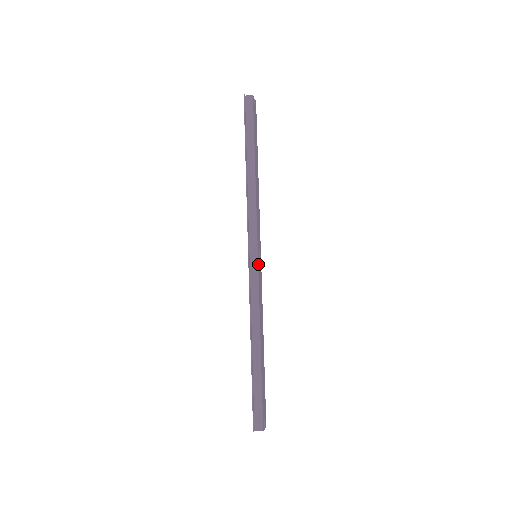
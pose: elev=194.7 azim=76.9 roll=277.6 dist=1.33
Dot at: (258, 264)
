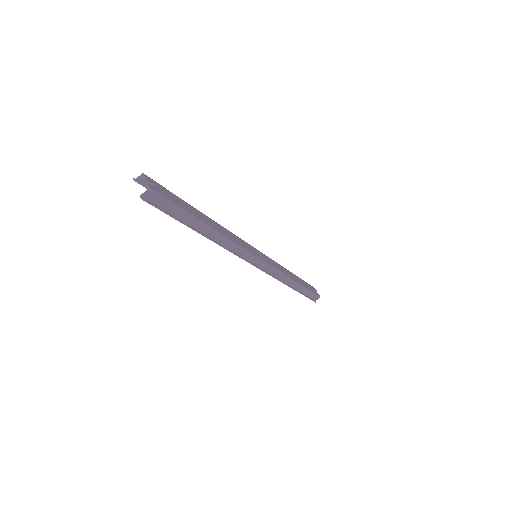
Dot at: (252, 247)
